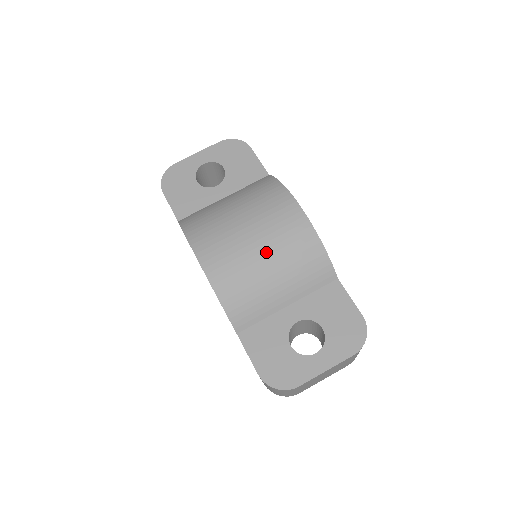
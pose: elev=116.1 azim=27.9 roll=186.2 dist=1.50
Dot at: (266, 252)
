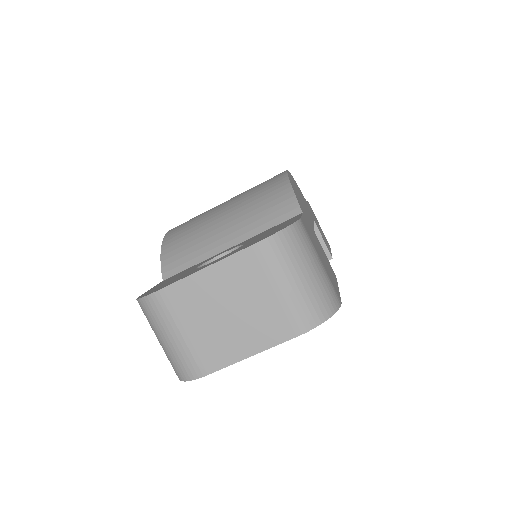
Dot at: (229, 202)
